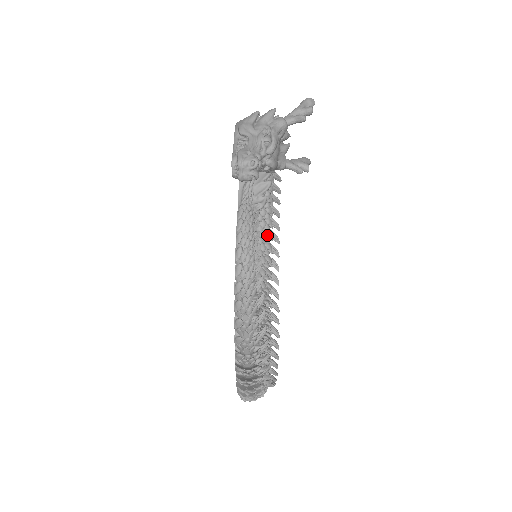
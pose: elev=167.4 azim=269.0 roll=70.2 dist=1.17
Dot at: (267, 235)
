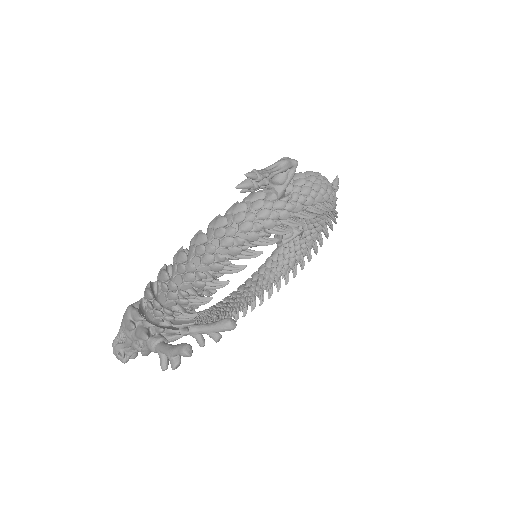
Dot at: occluded
